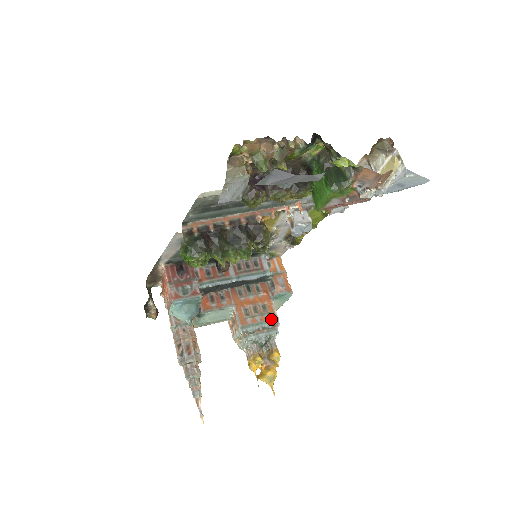
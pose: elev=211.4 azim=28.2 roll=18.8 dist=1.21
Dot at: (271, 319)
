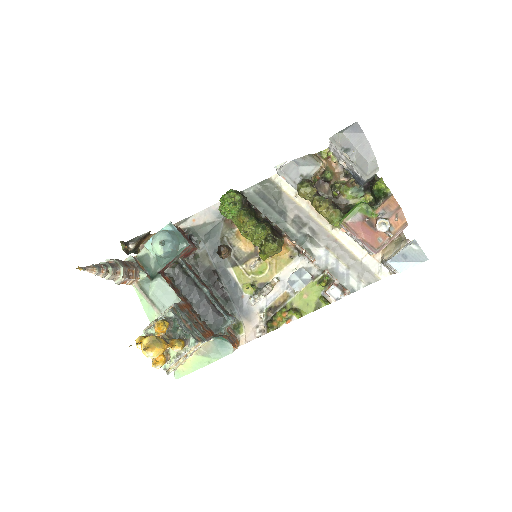
Dot at: (201, 334)
